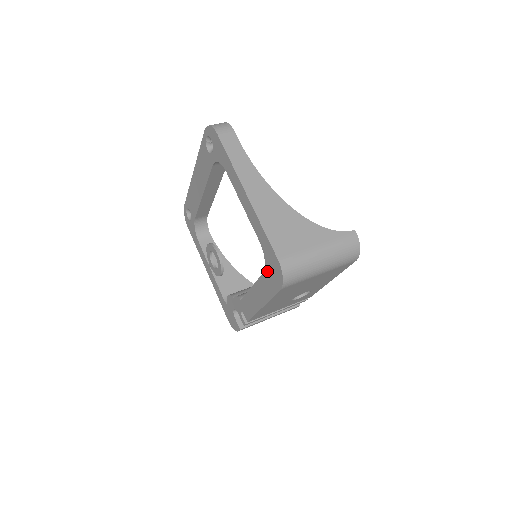
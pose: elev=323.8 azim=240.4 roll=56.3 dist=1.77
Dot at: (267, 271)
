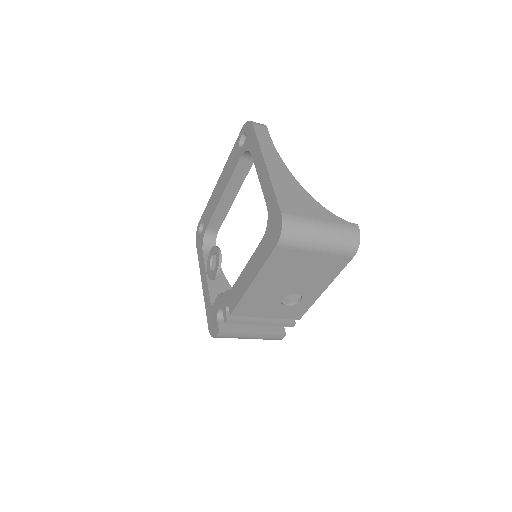
Dot at: (267, 234)
